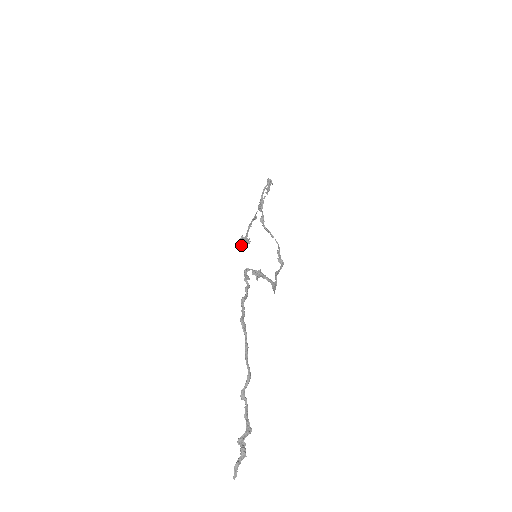
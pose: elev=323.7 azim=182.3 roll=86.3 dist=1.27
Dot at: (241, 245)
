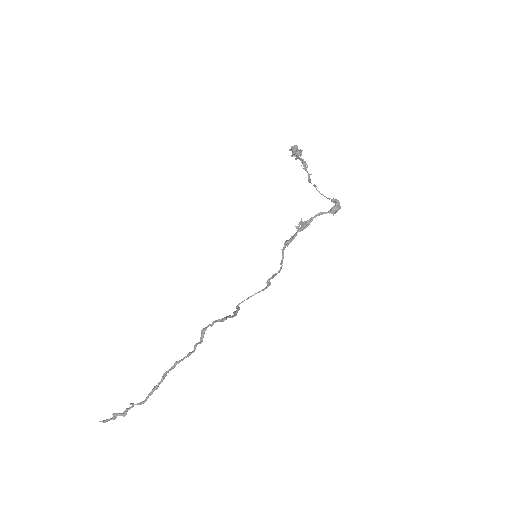
Dot at: (290, 149)
